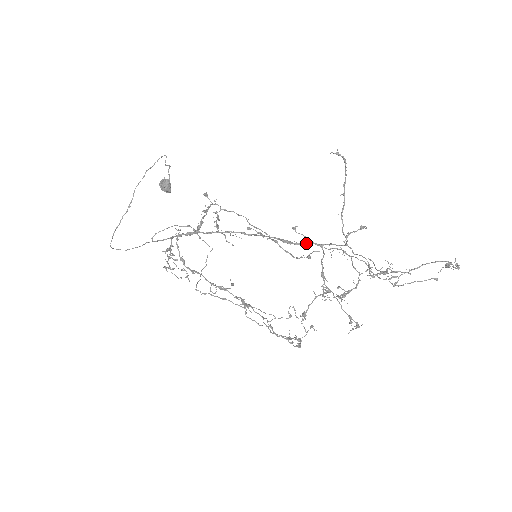
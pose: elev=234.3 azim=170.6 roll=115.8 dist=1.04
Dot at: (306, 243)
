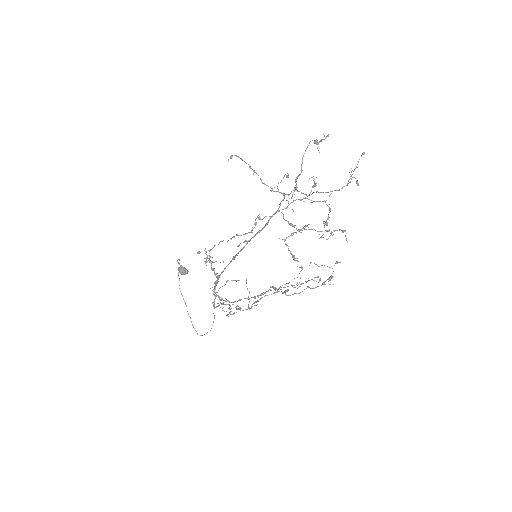
Dot at: occluded
